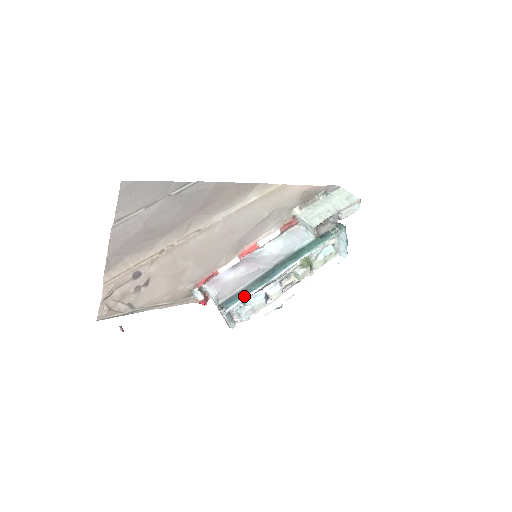
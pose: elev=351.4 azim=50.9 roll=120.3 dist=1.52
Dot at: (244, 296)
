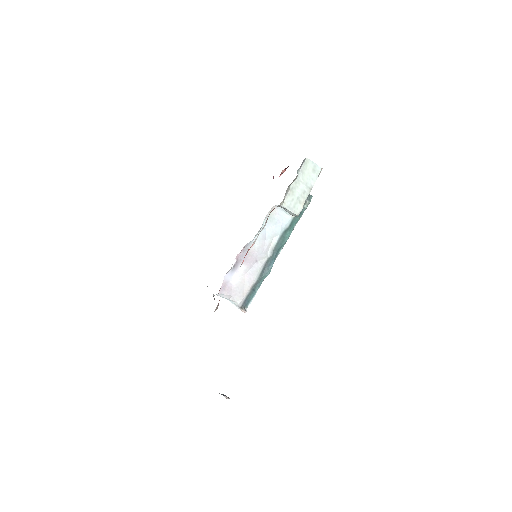
Dot at: (256, 291)
